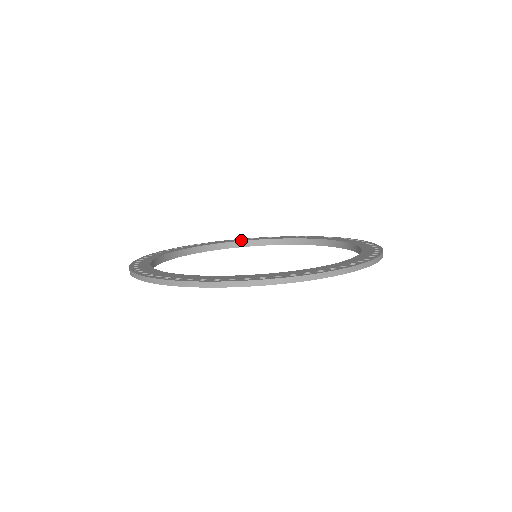
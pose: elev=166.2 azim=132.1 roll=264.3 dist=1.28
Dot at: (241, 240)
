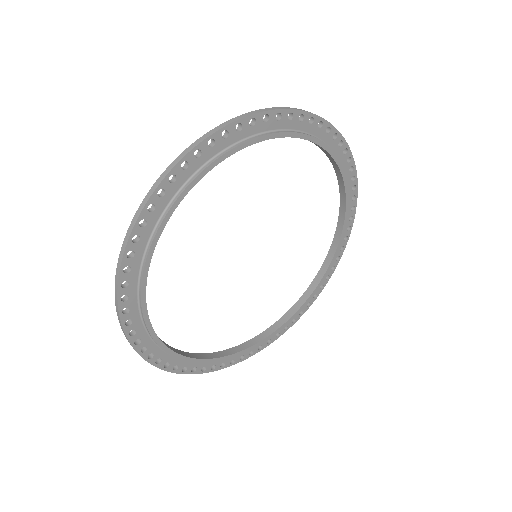
Dot at: occluded
